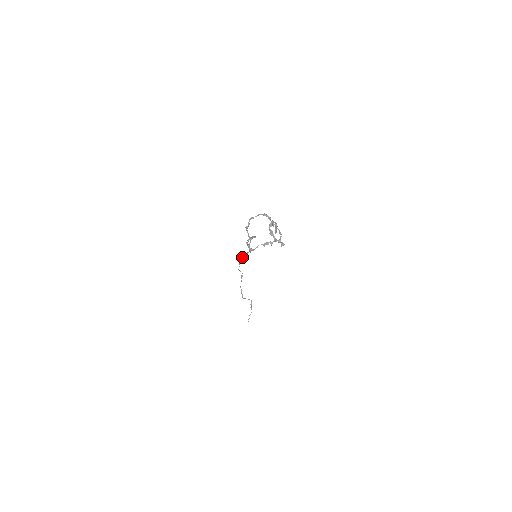
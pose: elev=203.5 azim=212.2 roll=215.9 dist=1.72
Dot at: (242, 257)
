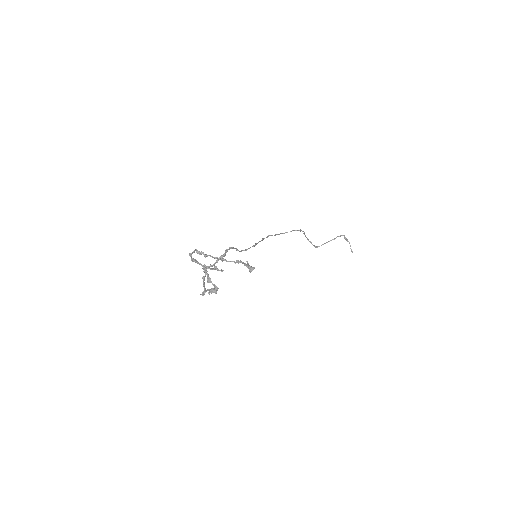
Dot at: (262, 238)
